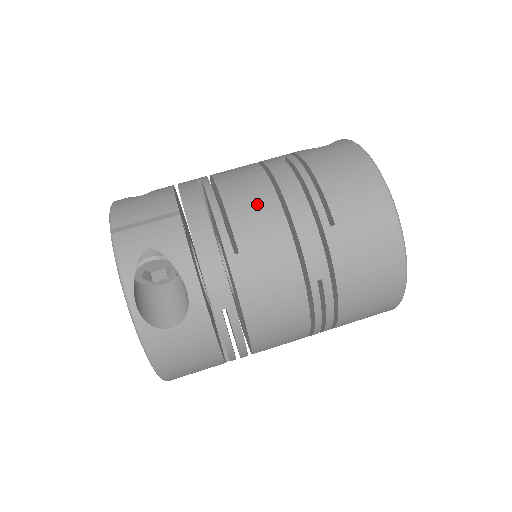
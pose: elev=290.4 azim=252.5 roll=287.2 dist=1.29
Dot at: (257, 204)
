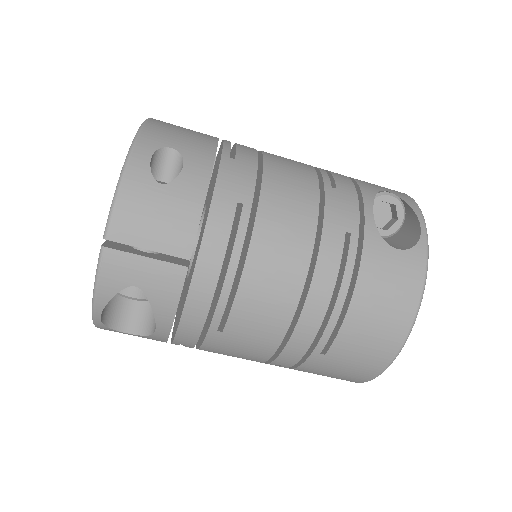
Dot at: (272, 303)
